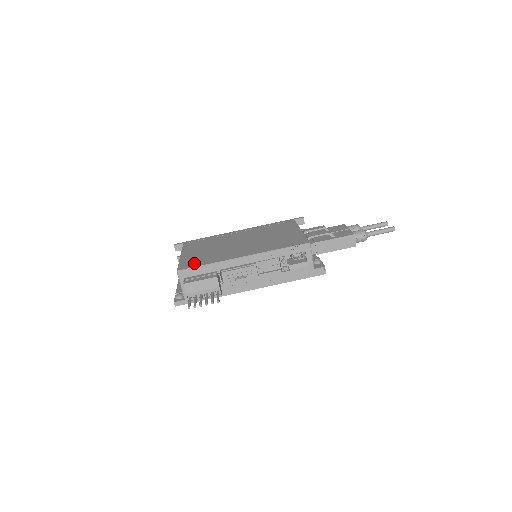
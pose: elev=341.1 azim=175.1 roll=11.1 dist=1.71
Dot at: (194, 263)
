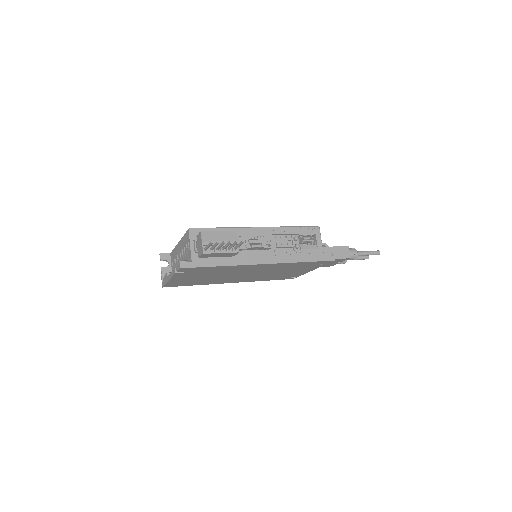
Dot at: occluded
